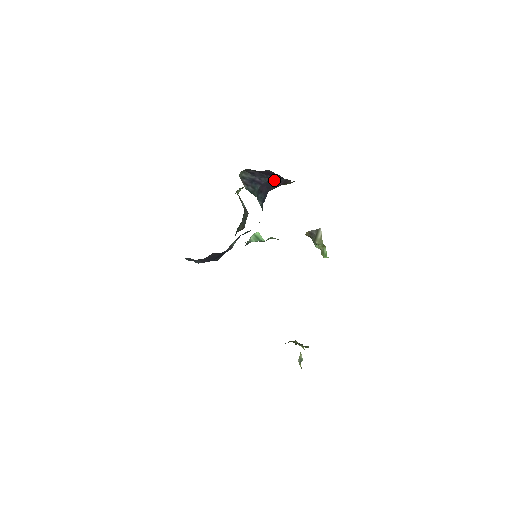
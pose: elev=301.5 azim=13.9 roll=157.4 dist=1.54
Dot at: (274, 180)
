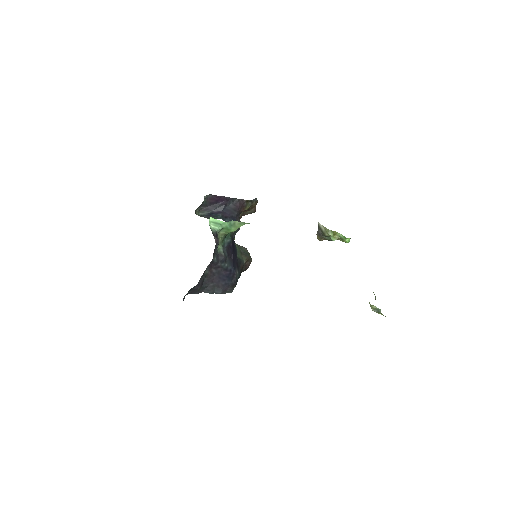
Dot at: (229, 205)
